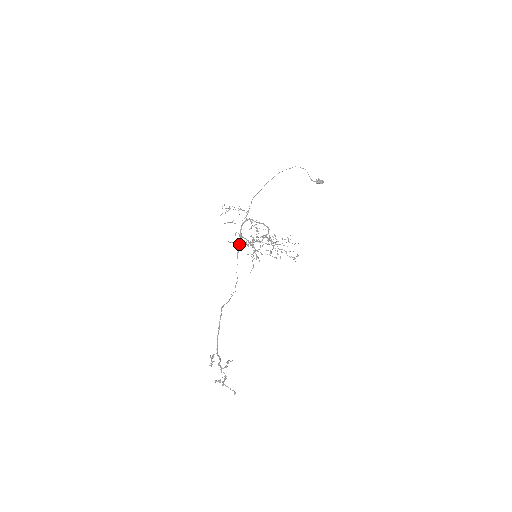
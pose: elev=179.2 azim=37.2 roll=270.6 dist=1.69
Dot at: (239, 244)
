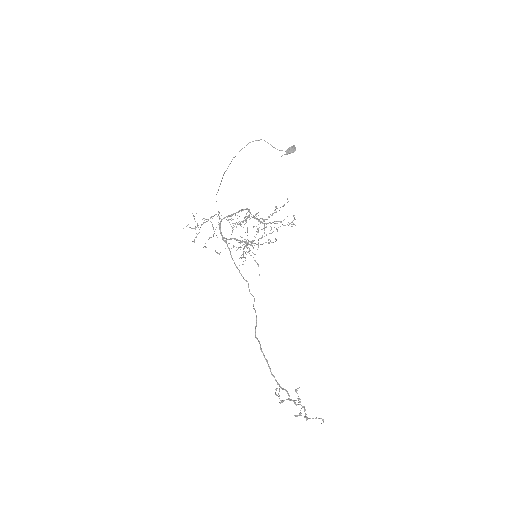
Dot at: (228, 248)
